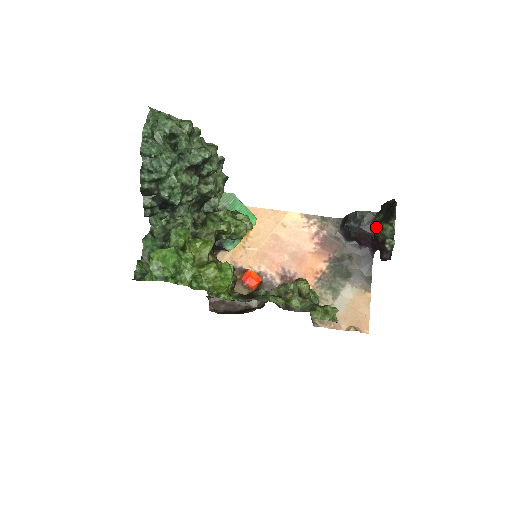
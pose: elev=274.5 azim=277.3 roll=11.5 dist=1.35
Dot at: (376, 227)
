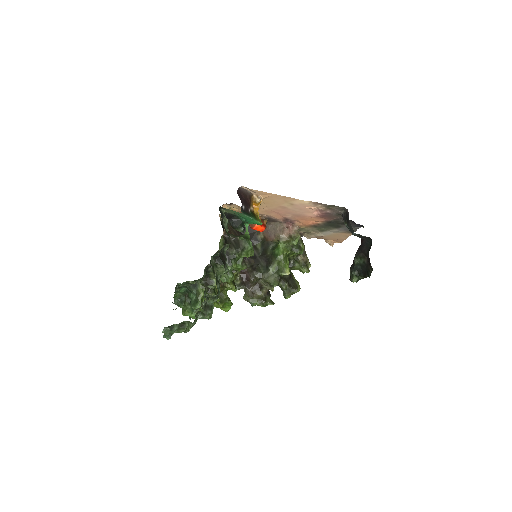
Dot at: (353, 264)
